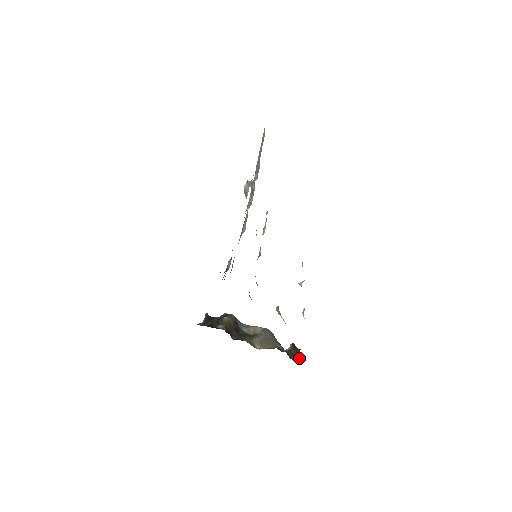
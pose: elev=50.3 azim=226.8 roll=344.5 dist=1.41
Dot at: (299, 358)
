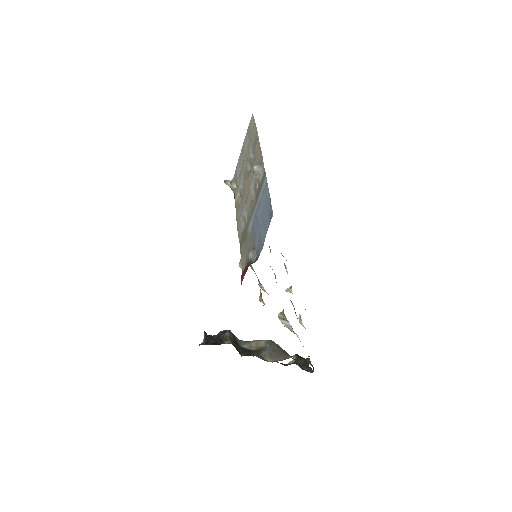
Dot at: (310, 367)
